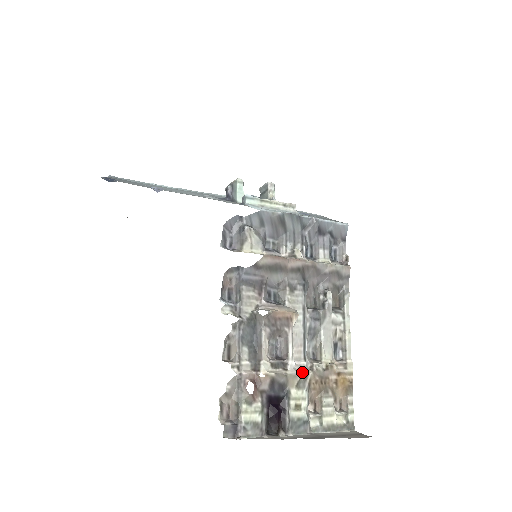
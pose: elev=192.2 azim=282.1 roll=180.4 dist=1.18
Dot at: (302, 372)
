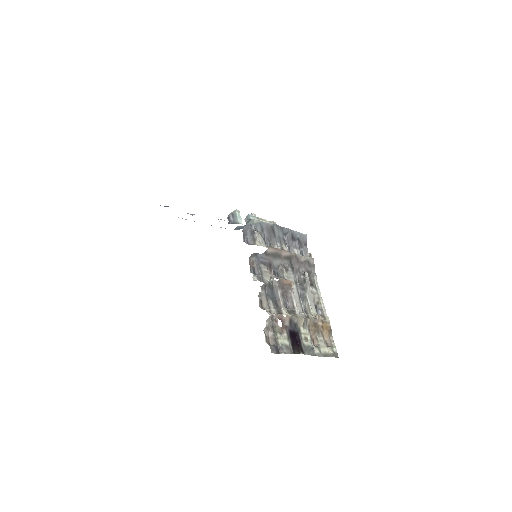
Dot at: (304, 317)
